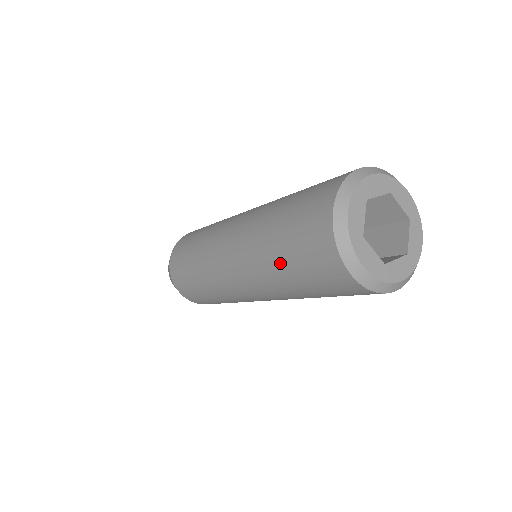
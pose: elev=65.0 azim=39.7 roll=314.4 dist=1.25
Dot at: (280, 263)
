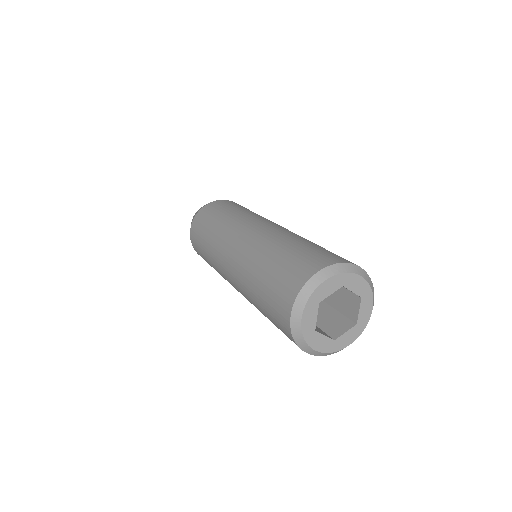
Dot at: (263, 313)
